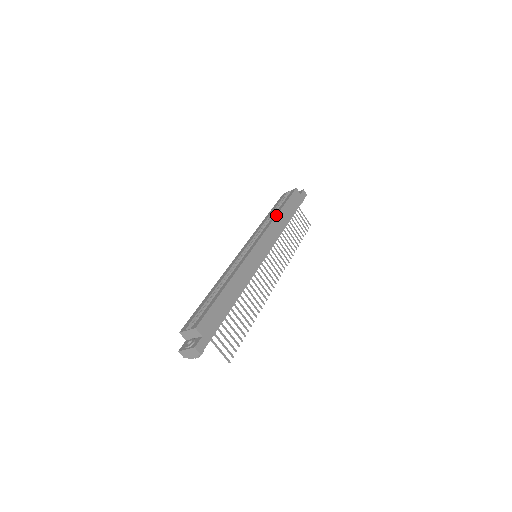
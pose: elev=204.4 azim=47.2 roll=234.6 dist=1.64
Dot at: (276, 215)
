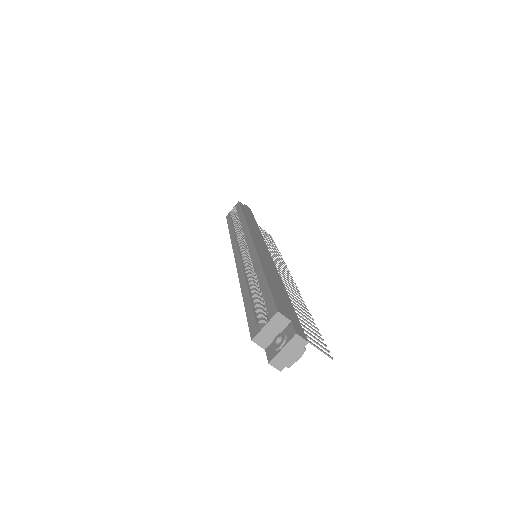
Dot at: (244, 218)
